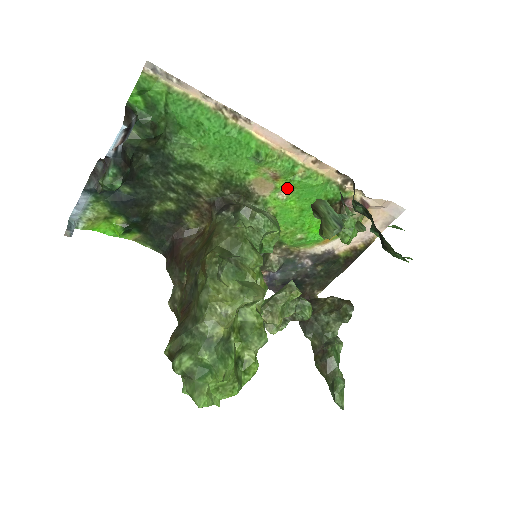
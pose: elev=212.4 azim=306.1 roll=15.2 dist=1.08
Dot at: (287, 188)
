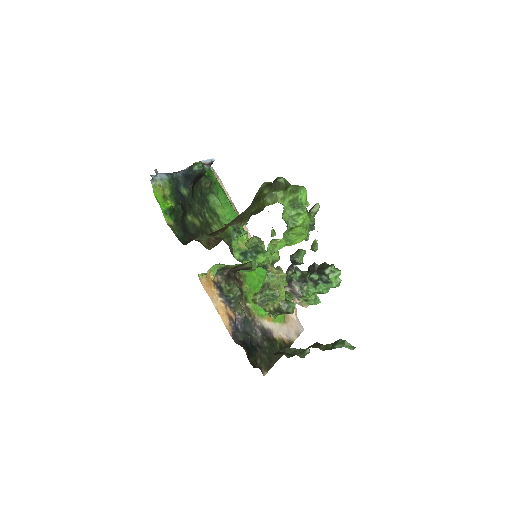
Dot at: occluded
